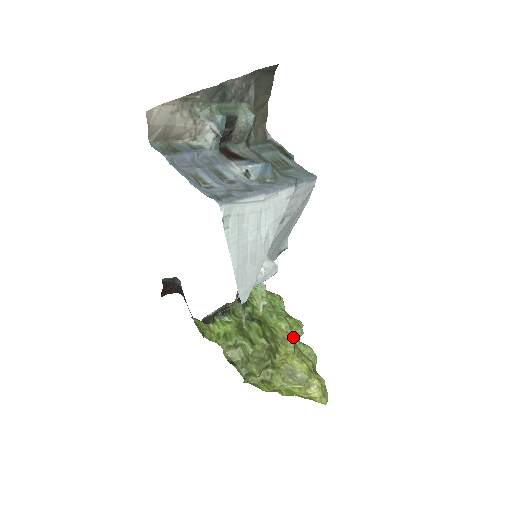
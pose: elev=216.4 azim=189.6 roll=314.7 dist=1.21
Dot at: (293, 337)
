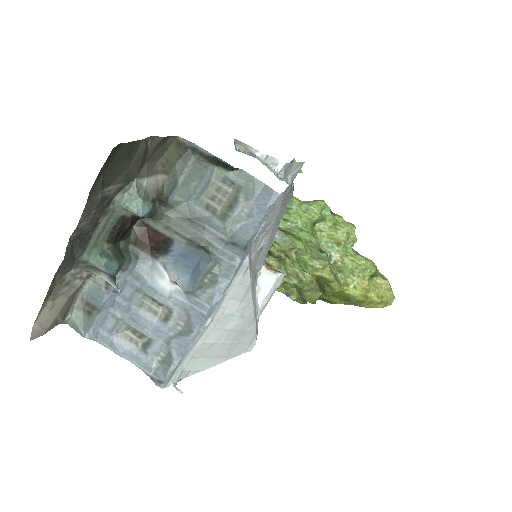
Dot at: (335, 281)
